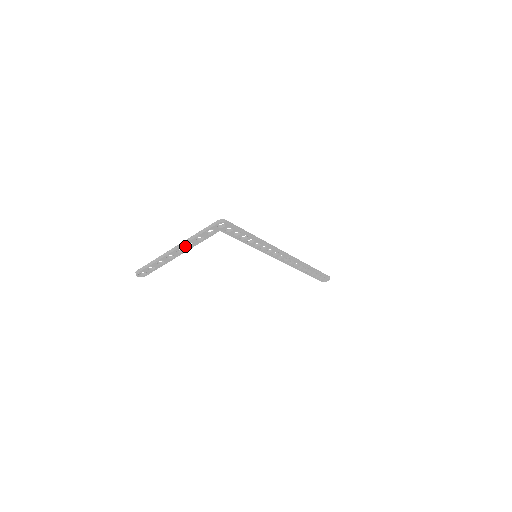
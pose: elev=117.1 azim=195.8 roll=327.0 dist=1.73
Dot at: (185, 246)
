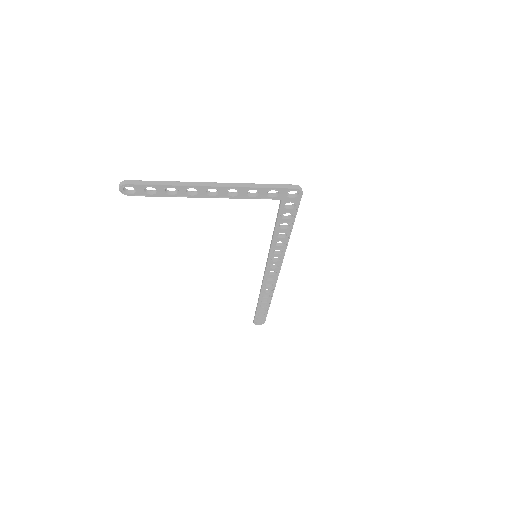
Dot at: (226, 190)
